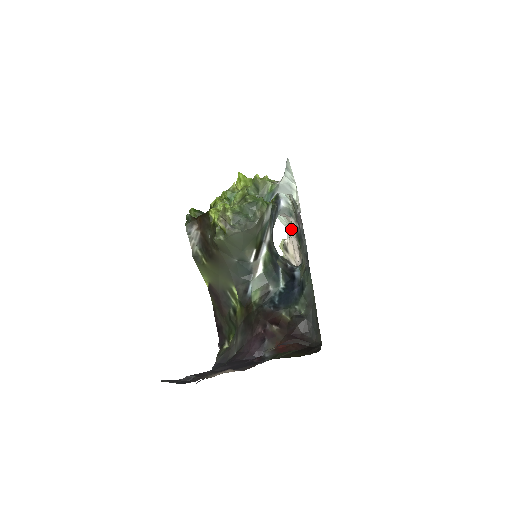
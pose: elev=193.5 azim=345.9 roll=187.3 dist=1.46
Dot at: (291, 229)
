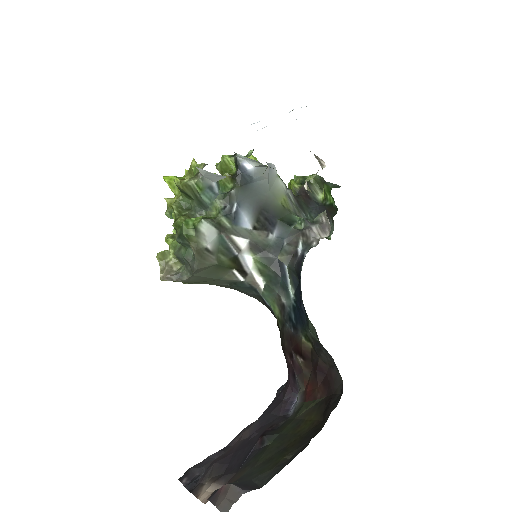
Dot at: occluded
